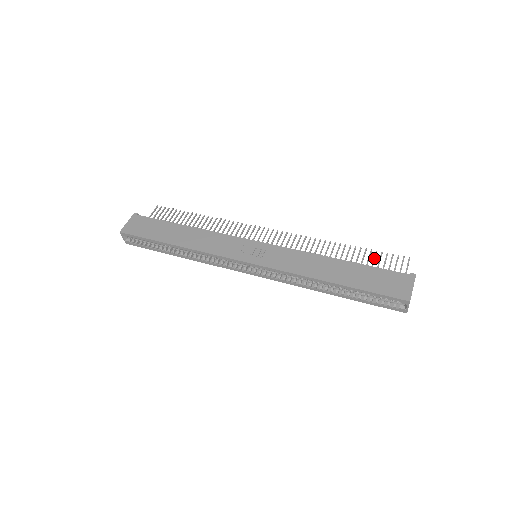
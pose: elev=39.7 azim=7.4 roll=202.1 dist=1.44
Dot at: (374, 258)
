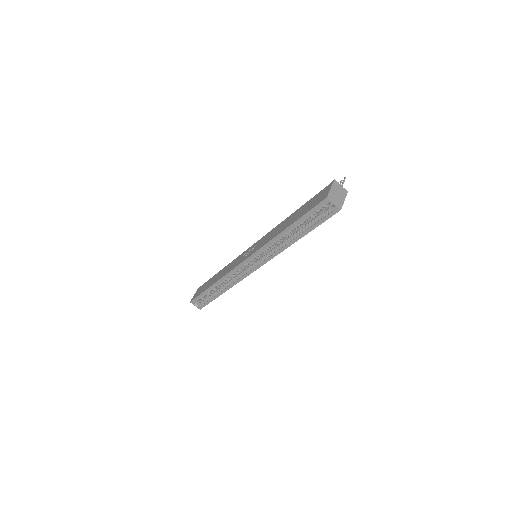
Dot at: occluded
